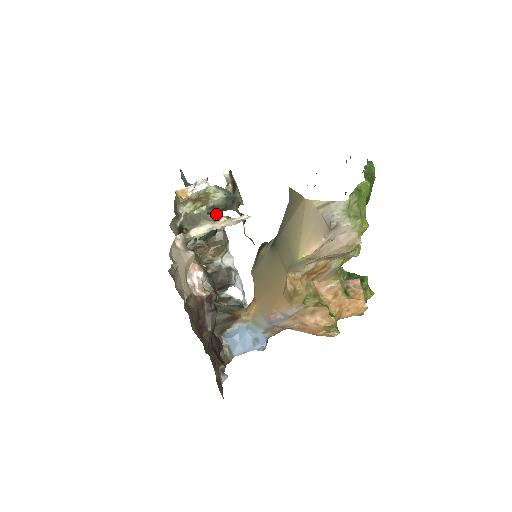
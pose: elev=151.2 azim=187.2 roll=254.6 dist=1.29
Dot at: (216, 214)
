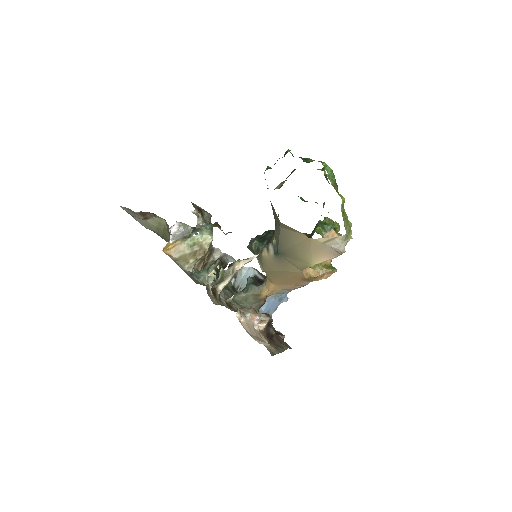
Dot at: occluded
